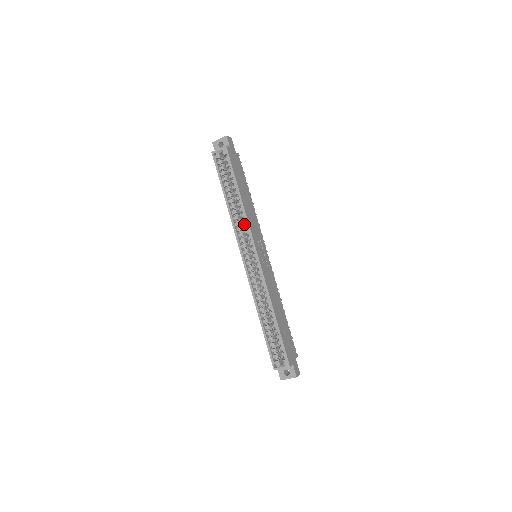
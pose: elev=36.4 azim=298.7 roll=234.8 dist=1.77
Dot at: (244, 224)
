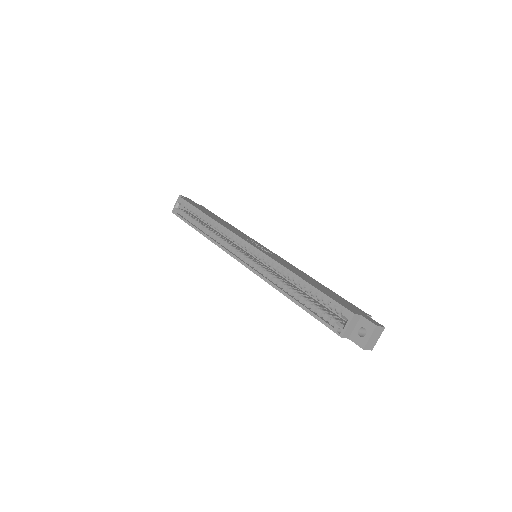
Dot at: (229, 241)
